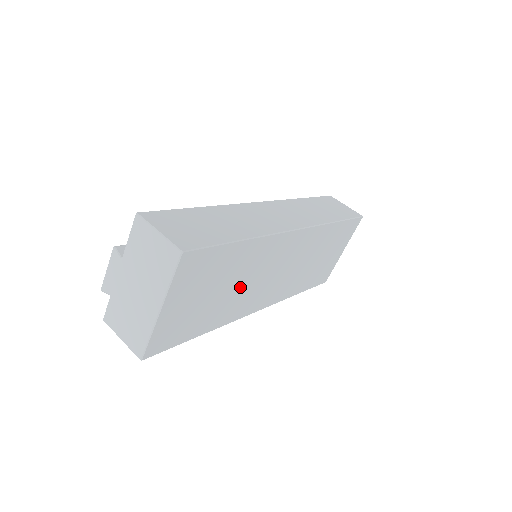
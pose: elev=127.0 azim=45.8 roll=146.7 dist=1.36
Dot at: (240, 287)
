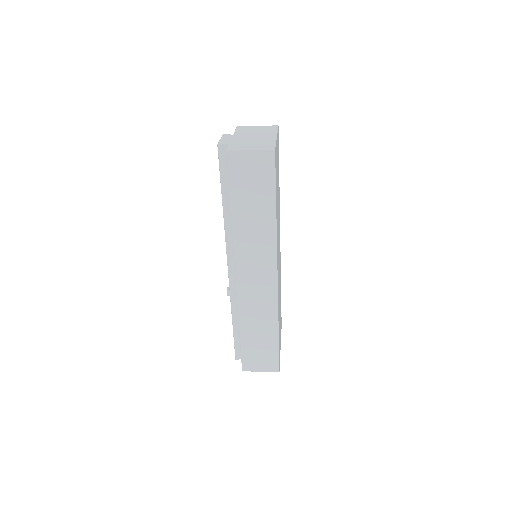
Dot at: occluded
